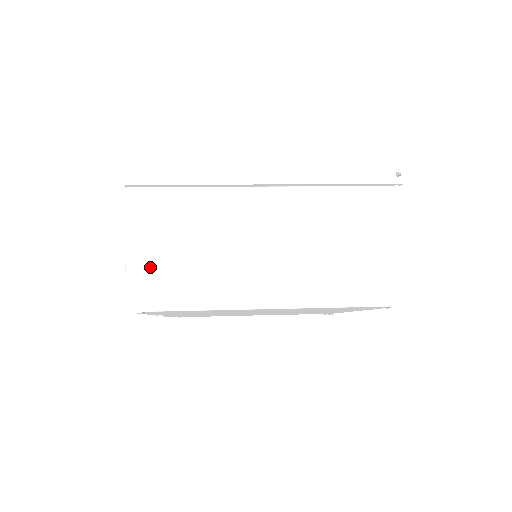
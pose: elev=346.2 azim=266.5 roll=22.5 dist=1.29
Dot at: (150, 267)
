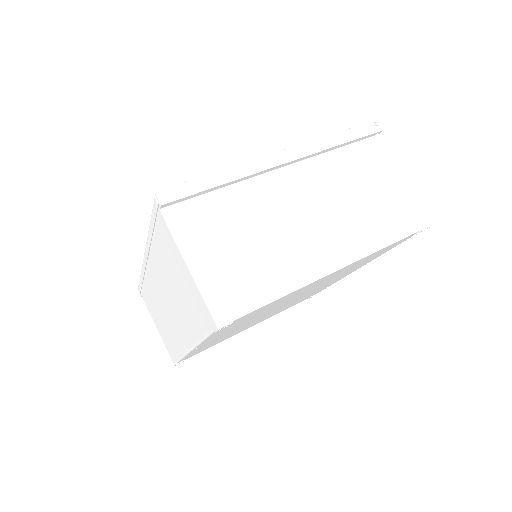
Dot at: (221, 275)
